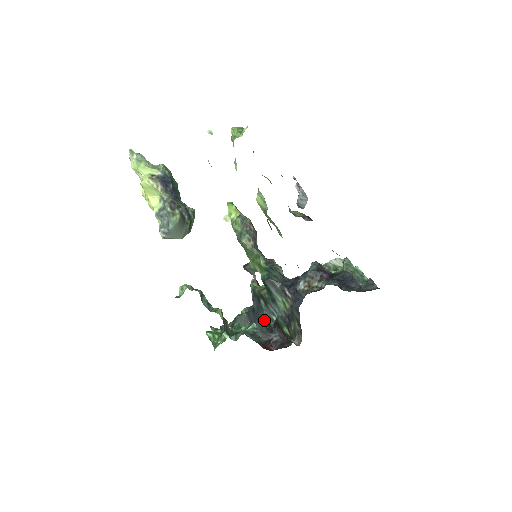
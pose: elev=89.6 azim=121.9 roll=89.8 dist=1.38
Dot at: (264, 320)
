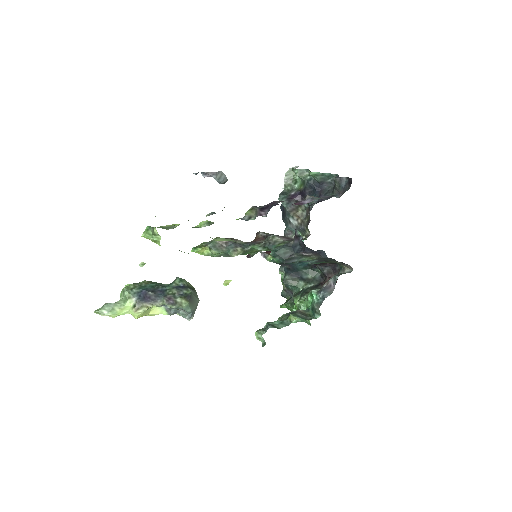
Dot at: (302, 267)
